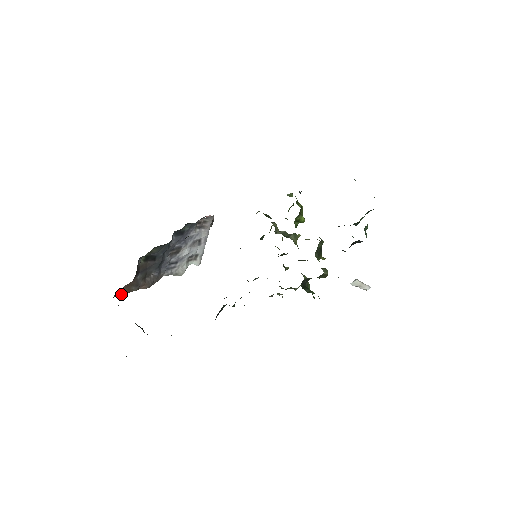
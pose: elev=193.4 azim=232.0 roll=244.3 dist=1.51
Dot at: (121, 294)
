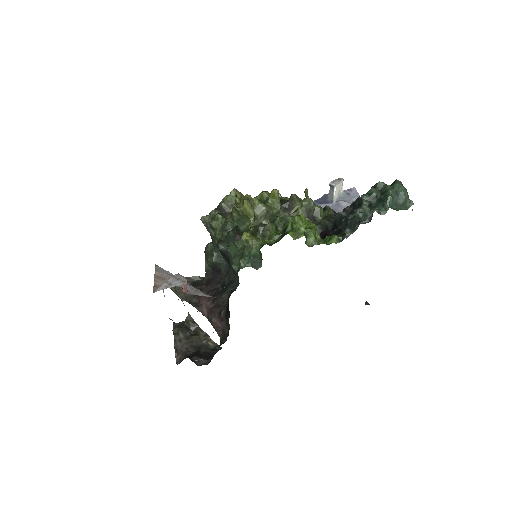
Dot at: occluded
